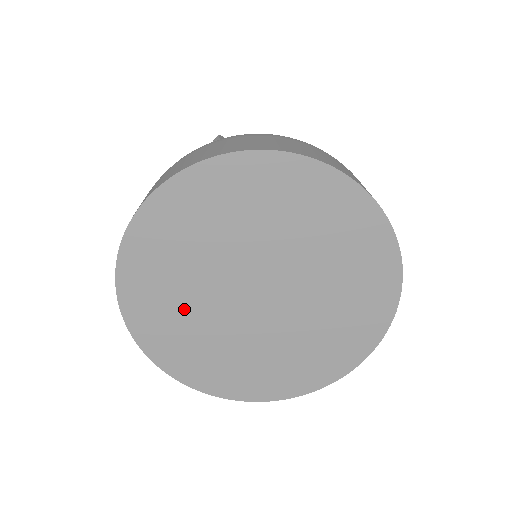
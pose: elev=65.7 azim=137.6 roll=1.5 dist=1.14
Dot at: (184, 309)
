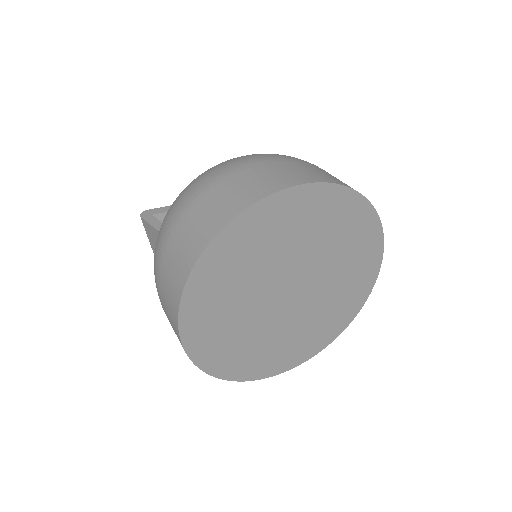
Dot at: (265, 344)
